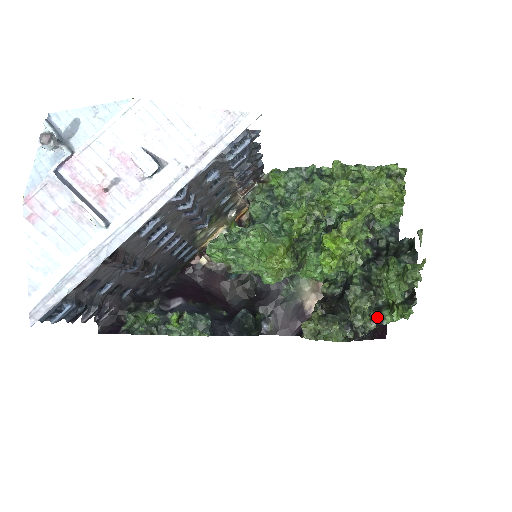
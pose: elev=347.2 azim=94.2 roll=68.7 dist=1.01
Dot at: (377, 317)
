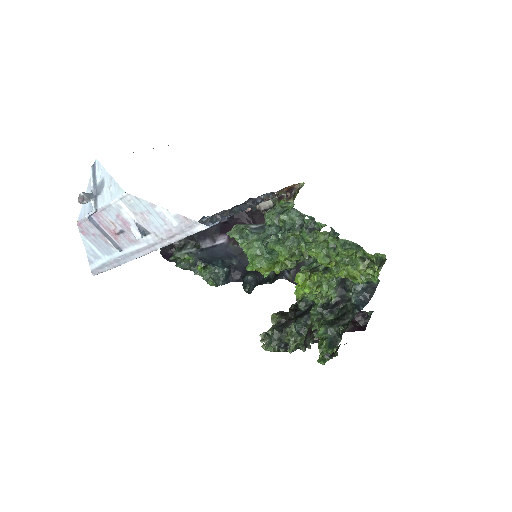
Dot at: occluded
